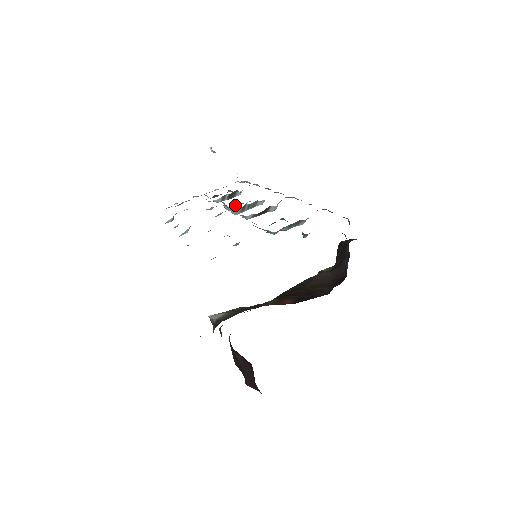
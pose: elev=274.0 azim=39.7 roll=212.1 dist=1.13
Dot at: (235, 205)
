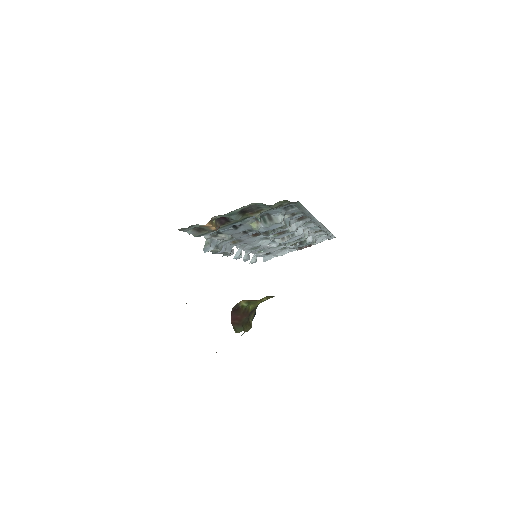
Dot at: (292, 242)
